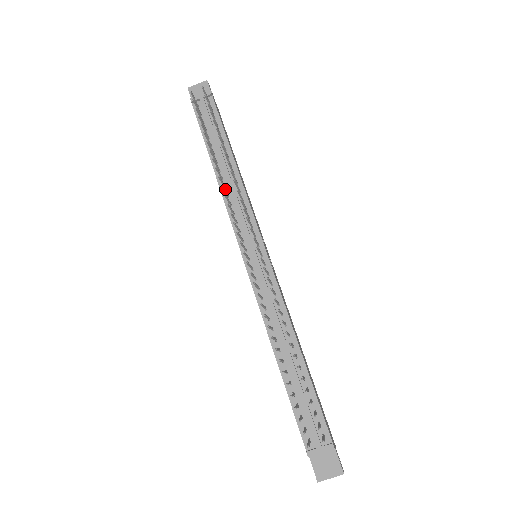
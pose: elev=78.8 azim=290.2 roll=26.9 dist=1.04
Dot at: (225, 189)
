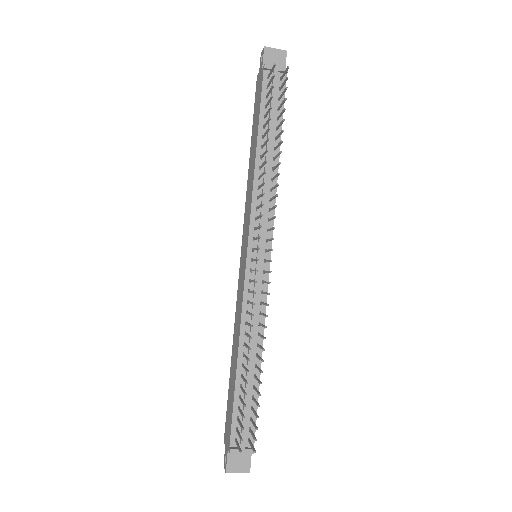
Dot at: (259, 179)
